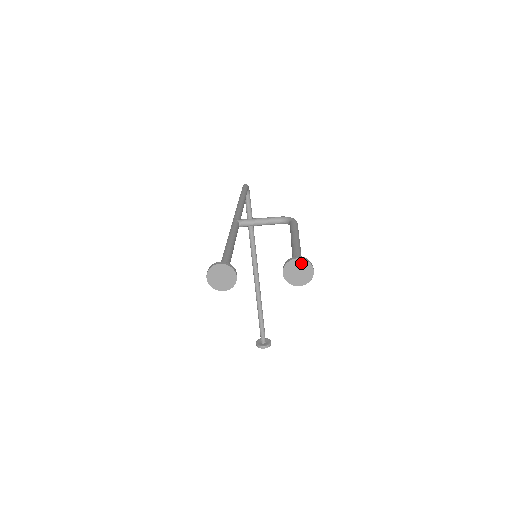
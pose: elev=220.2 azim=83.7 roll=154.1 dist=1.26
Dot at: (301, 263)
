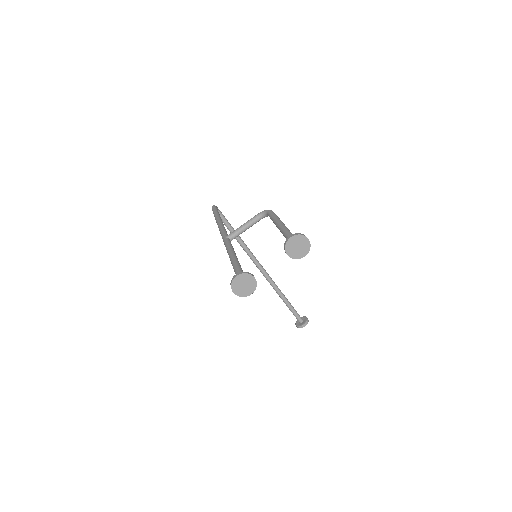
Dot at: (296, 239)
